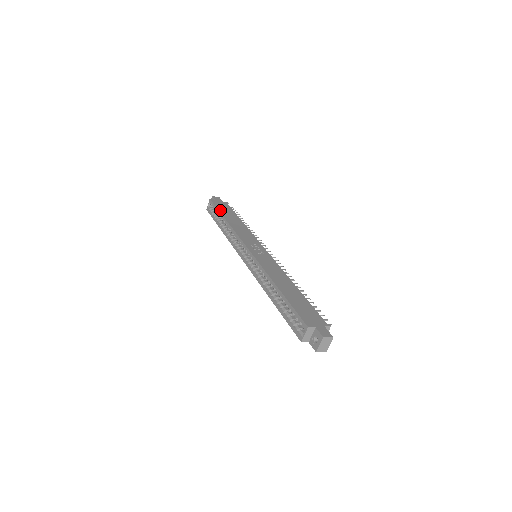
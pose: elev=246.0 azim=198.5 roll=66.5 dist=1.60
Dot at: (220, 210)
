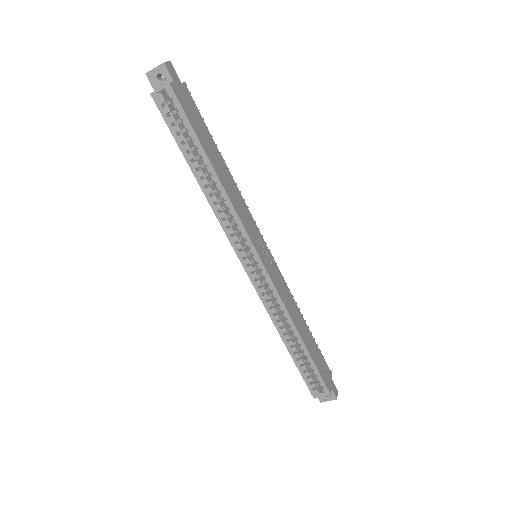
Dot at: (198, 135)
